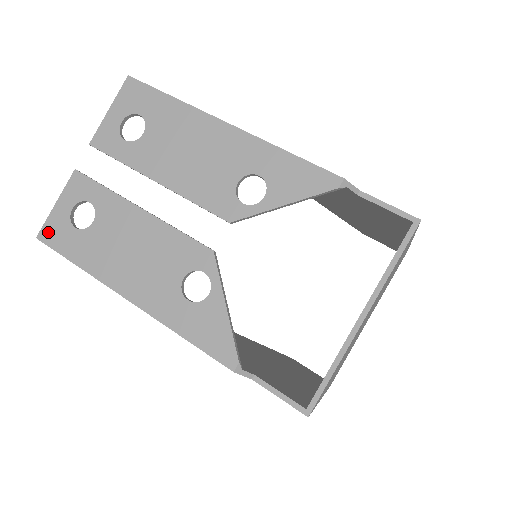
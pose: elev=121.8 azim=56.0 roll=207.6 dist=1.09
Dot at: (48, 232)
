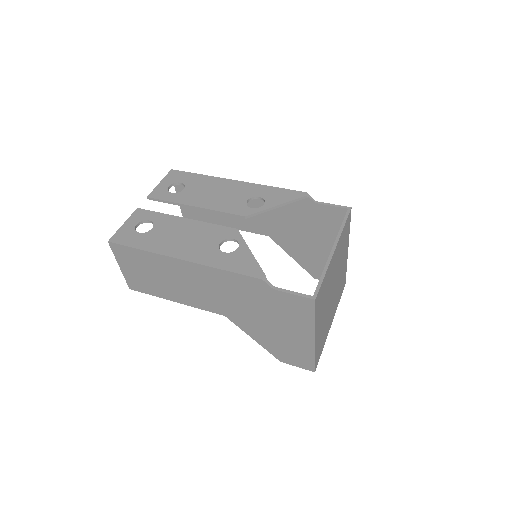
Dot at: (118, 237)
